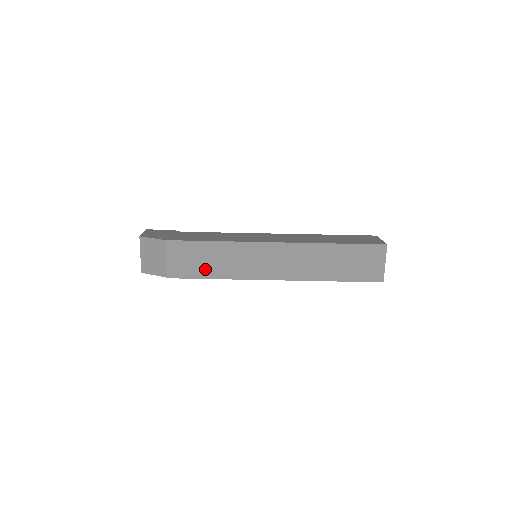
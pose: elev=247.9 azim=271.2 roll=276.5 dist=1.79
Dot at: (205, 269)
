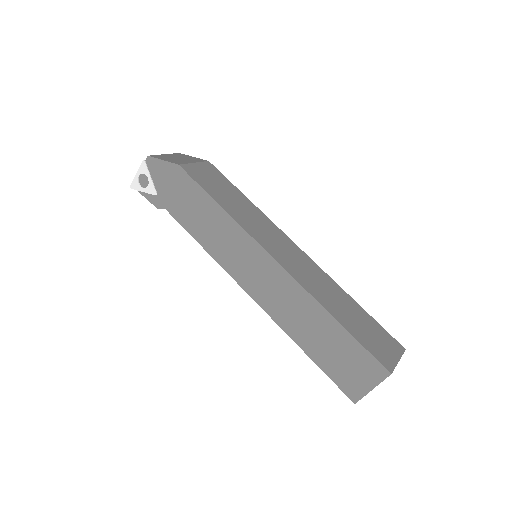
Dot at: (219, 195)
